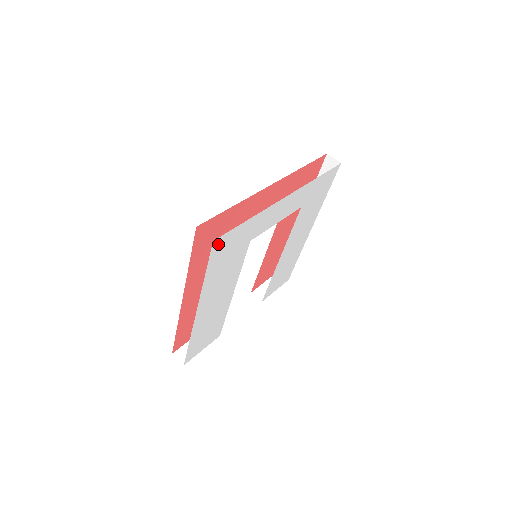
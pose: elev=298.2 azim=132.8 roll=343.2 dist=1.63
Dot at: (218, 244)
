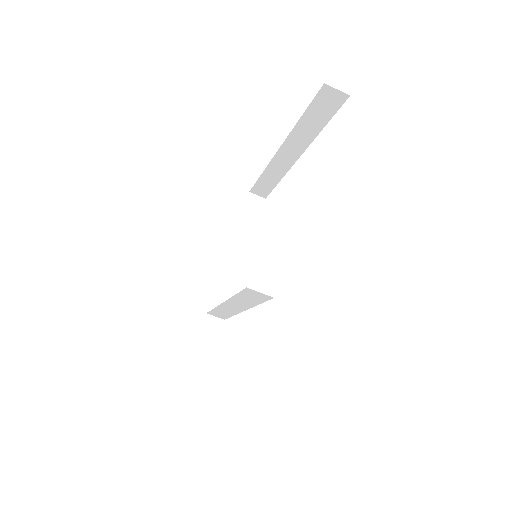
Dot at: occluded
